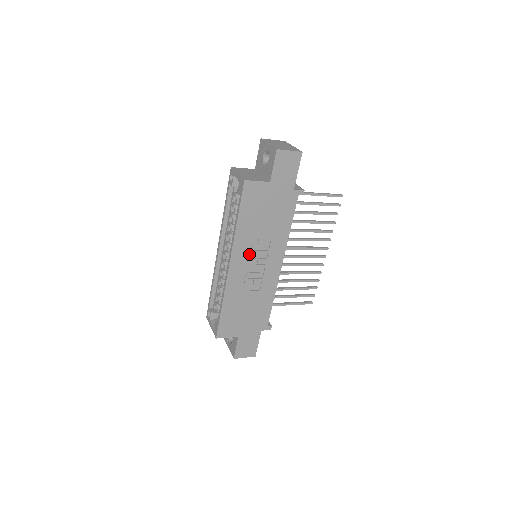
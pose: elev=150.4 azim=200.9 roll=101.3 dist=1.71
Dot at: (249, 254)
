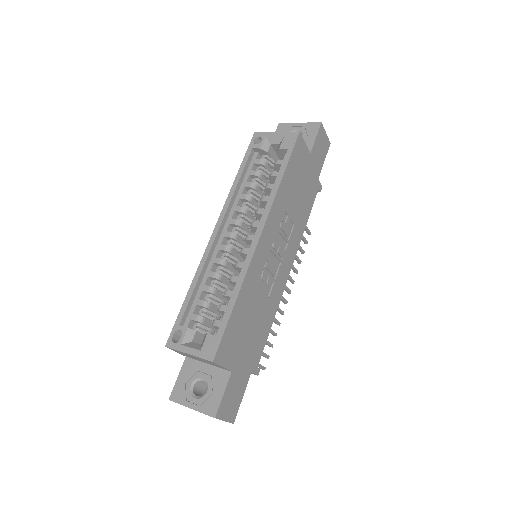
Dot at: (275, 233)
